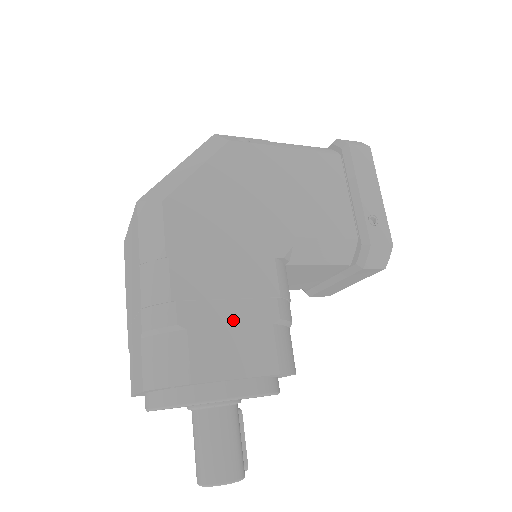
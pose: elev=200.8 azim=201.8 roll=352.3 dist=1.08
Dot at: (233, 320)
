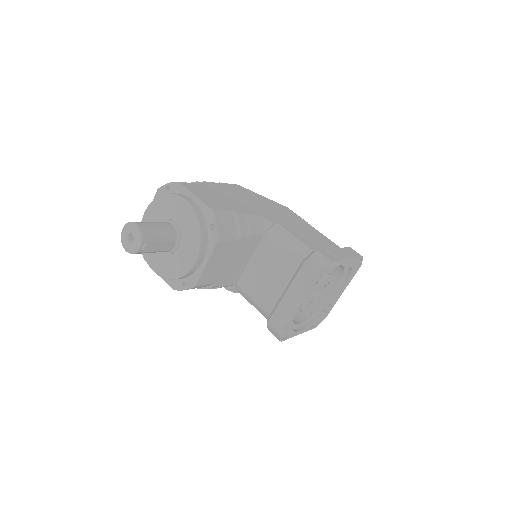
Dot at: (218, 198)
